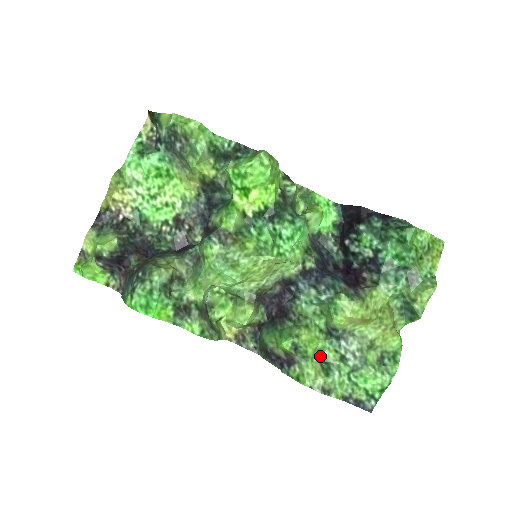
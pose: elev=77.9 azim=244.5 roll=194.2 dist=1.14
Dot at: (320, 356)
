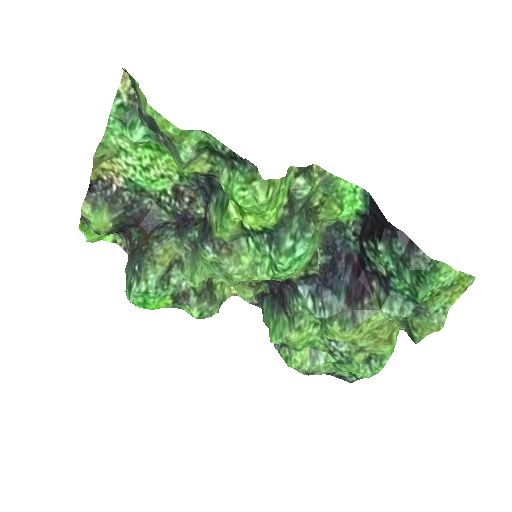
Dot at: (311, 345)
